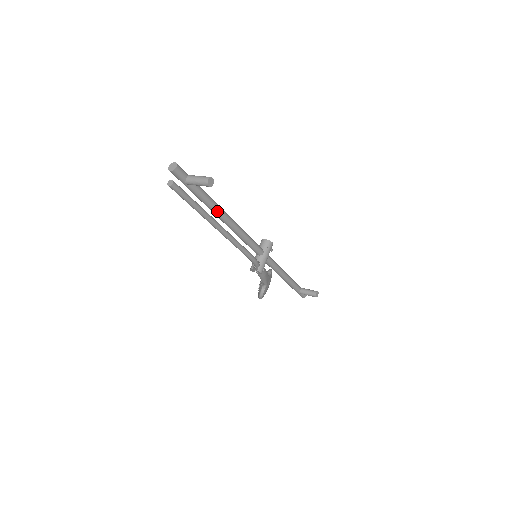
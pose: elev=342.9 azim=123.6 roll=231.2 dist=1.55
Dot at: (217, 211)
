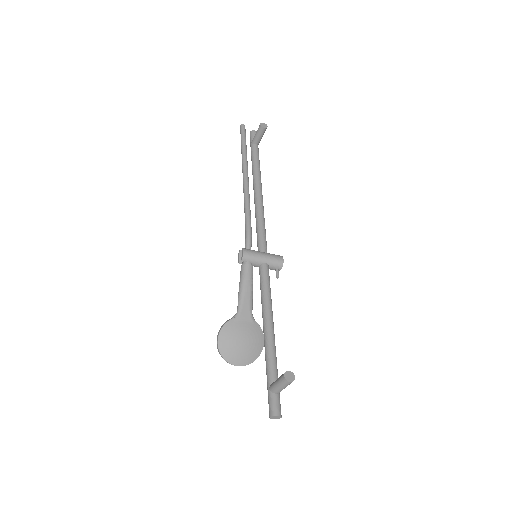
Dot at: (256, 174)
